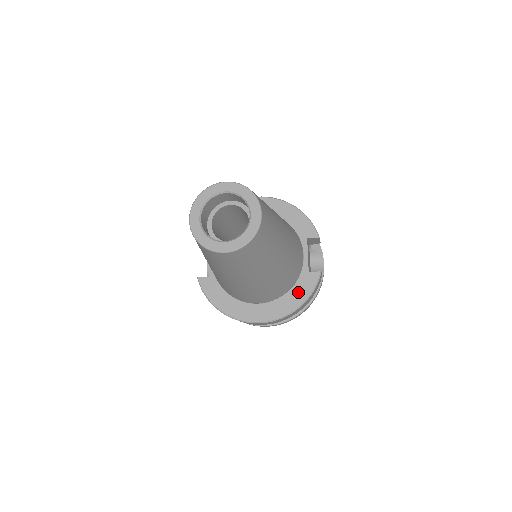
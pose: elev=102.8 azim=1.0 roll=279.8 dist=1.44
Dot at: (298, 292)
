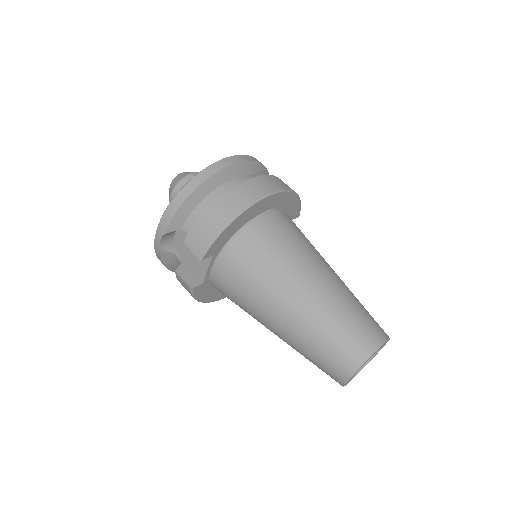
Dot at: occluded
